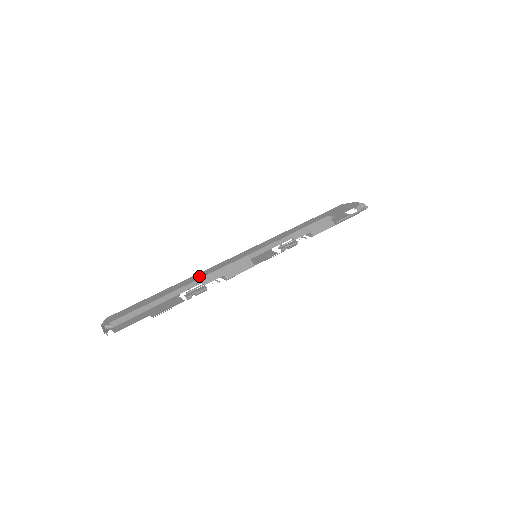
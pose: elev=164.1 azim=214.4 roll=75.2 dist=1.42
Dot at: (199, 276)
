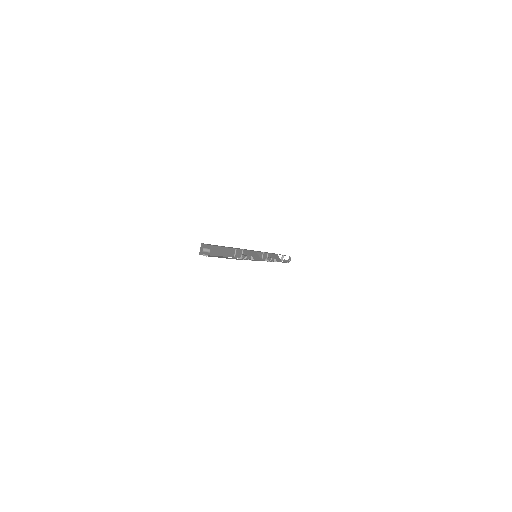
Dot at: occluded
